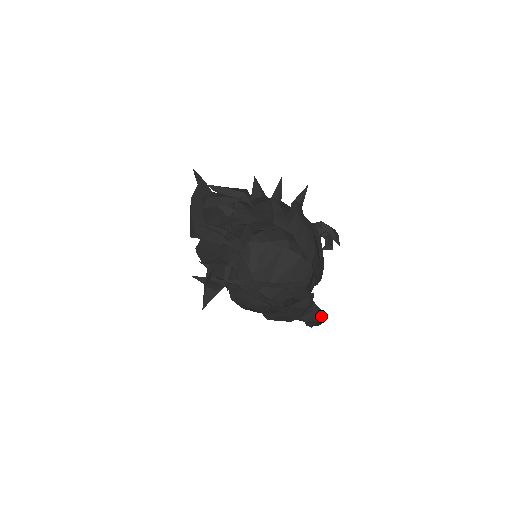
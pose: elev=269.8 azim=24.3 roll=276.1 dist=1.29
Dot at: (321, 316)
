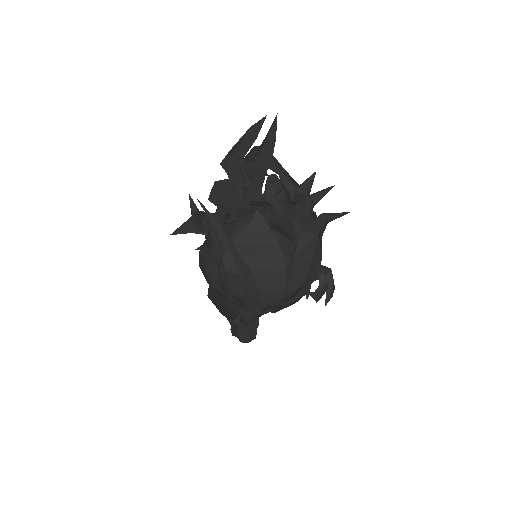
Dot at: (251, 340)
